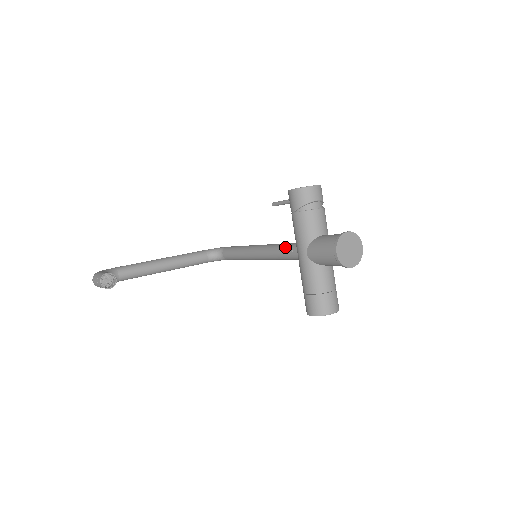
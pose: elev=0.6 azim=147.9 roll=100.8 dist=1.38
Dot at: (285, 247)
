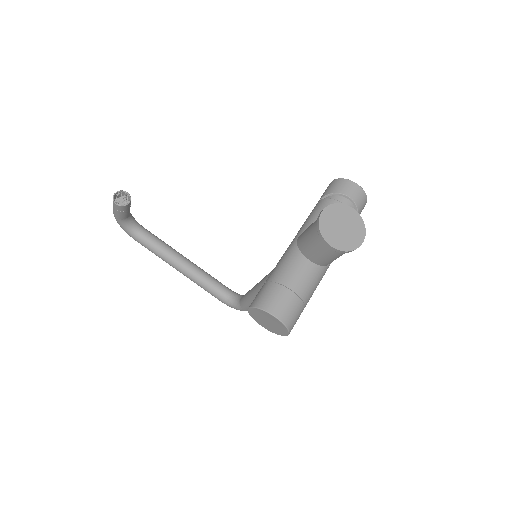
Dot at: occluded
